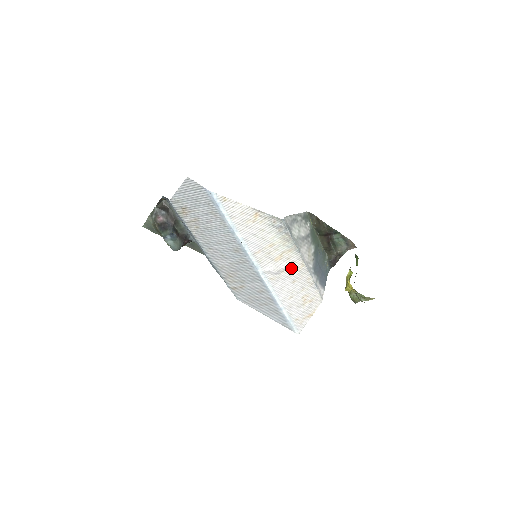
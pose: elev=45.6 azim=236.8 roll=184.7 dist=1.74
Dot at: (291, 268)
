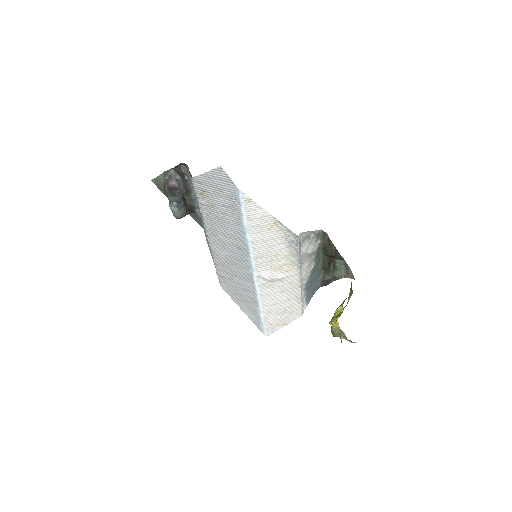
Dot at: (286, 280)
